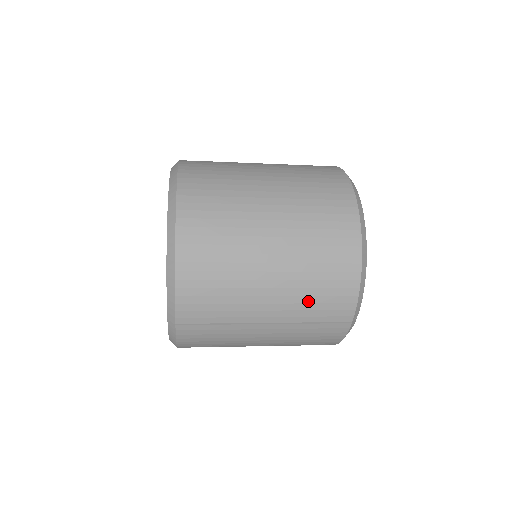
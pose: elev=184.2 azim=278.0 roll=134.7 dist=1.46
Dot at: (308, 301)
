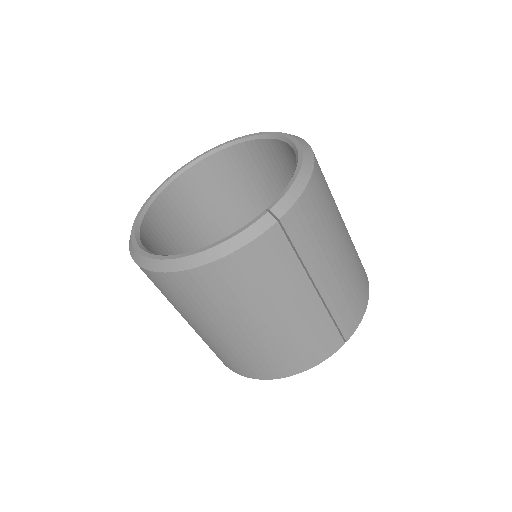
Dot at: (345, 293)
